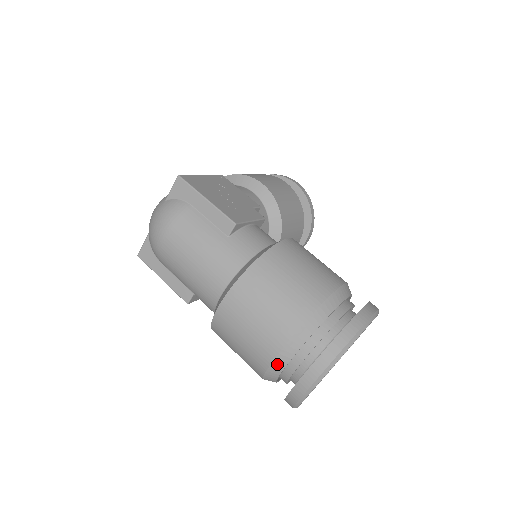
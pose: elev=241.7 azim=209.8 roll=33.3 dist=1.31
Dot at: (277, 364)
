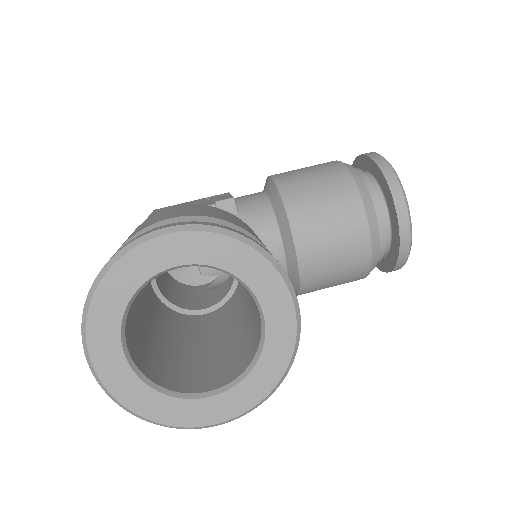
Dot at: occluded
